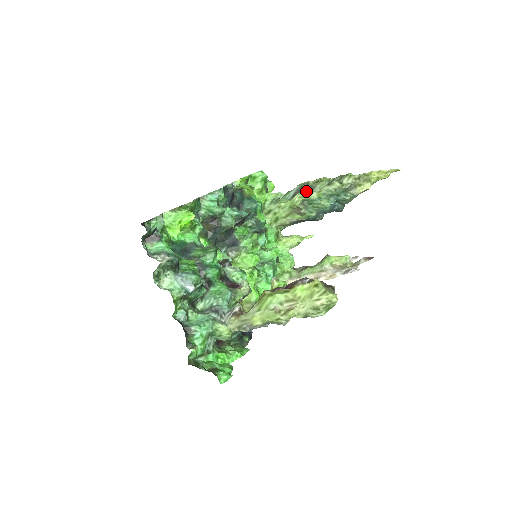
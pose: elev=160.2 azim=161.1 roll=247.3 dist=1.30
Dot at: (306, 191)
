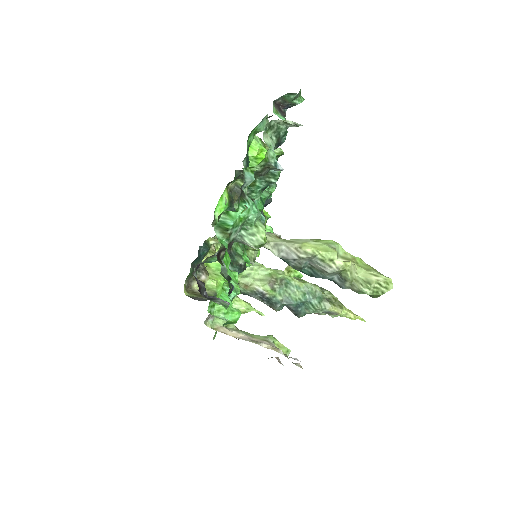
Dot at: occluded
